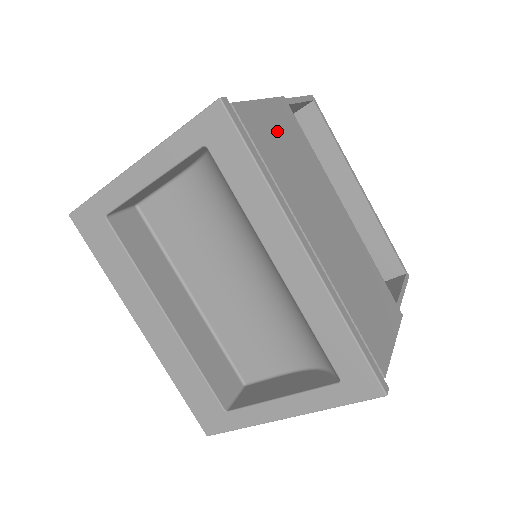
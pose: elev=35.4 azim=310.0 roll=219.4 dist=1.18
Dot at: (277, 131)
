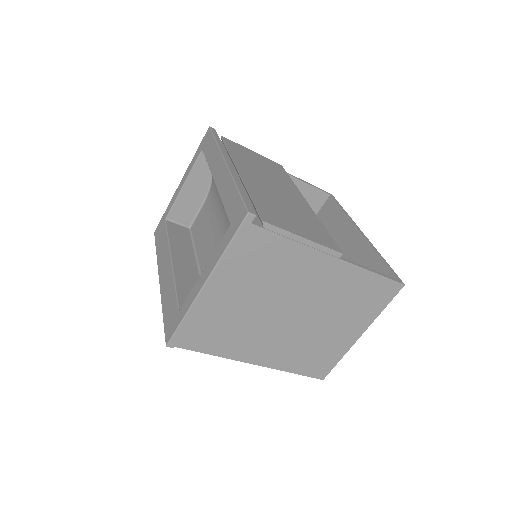
Dot at: (256, 158)
